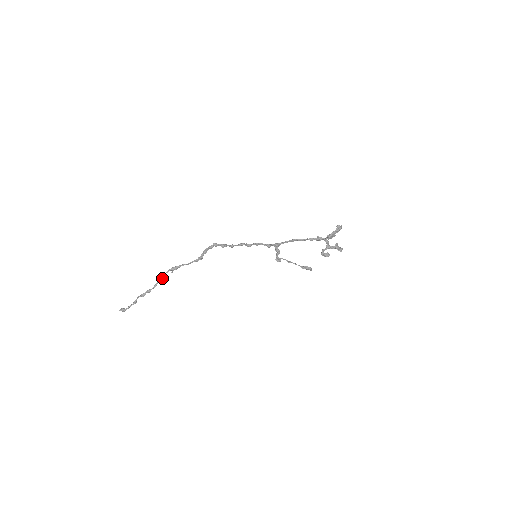
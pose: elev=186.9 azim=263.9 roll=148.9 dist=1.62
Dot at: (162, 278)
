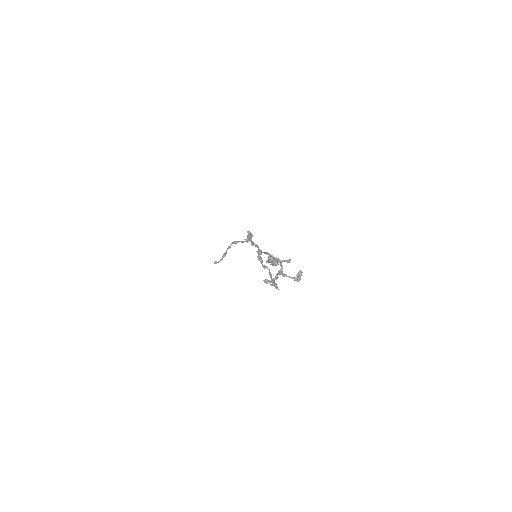
Dot at: (228, 248)
